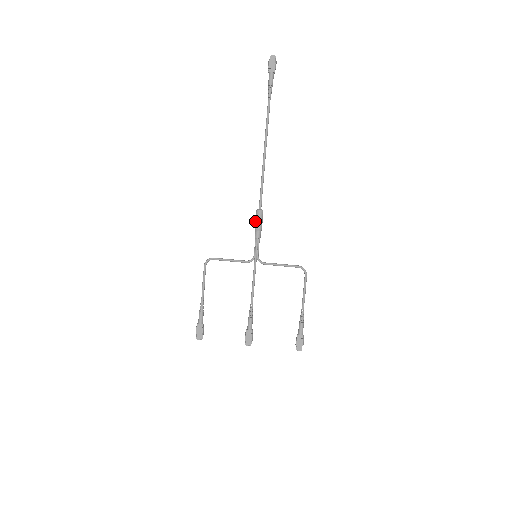
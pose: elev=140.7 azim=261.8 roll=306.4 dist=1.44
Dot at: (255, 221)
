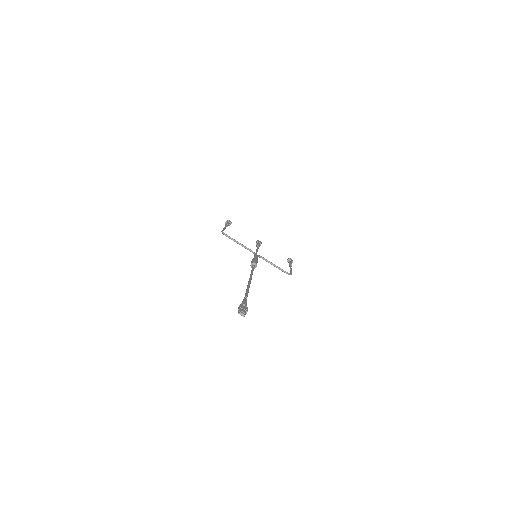
Dot at: occluded
